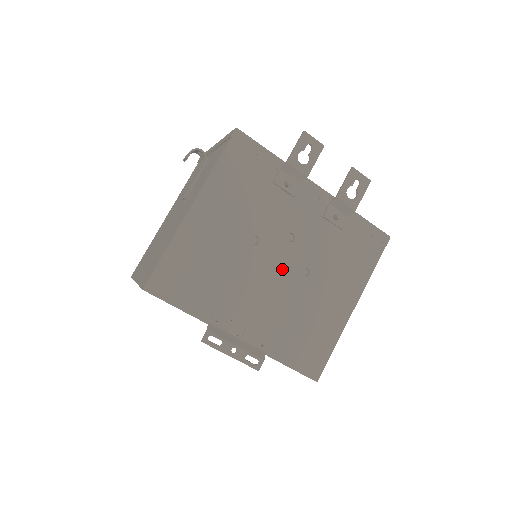
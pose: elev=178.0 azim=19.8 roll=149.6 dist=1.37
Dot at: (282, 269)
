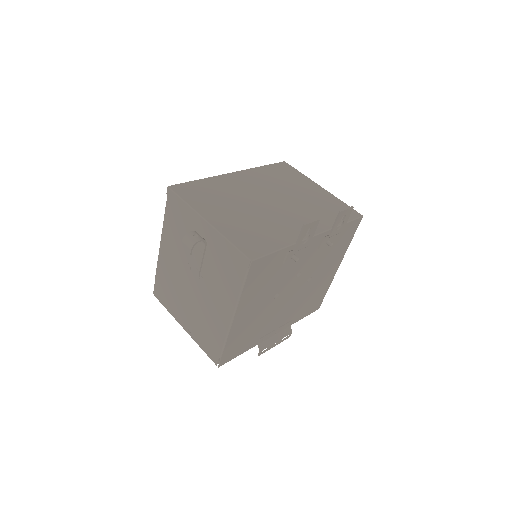
Dot at: (295, 291)
